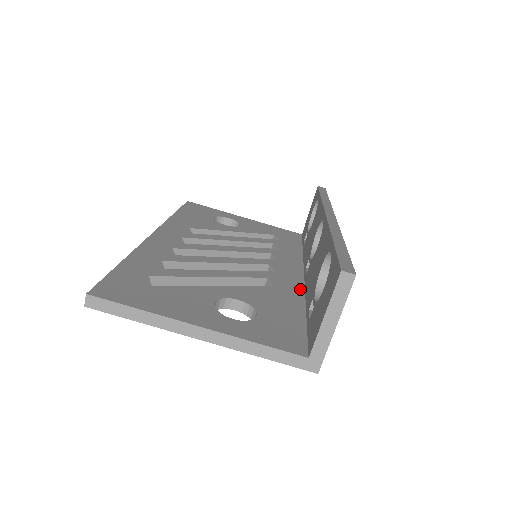
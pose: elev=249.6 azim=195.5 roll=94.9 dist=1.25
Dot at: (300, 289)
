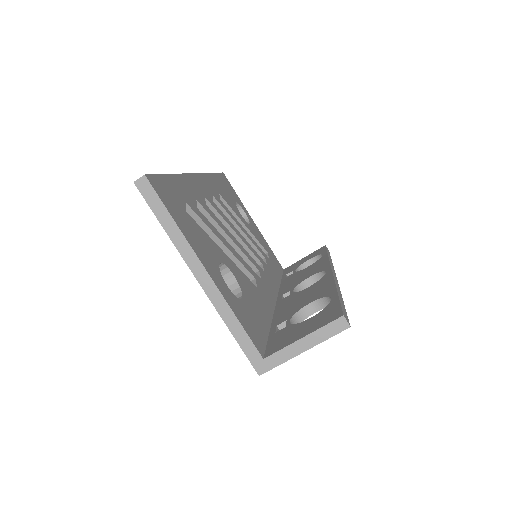
Dot at: (272, 306)
